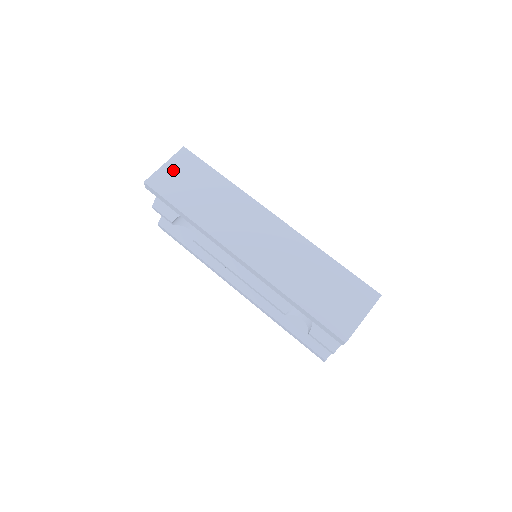
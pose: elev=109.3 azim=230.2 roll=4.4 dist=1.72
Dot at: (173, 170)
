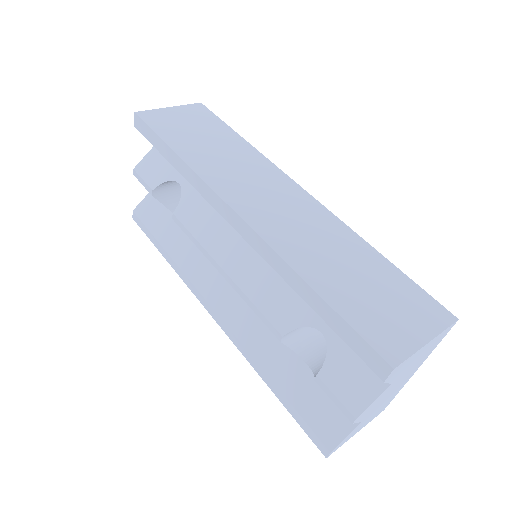
Dot at: (178, 114)
